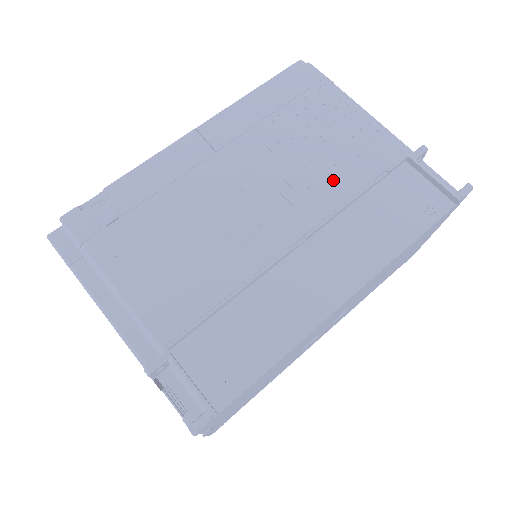
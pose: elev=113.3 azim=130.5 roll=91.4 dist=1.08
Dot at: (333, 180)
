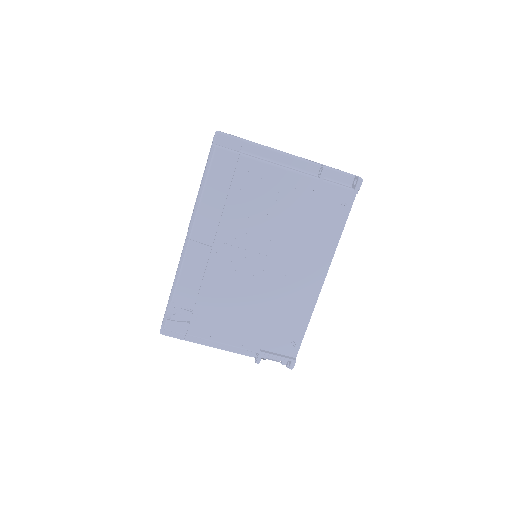
Dot at: (285, 225)
